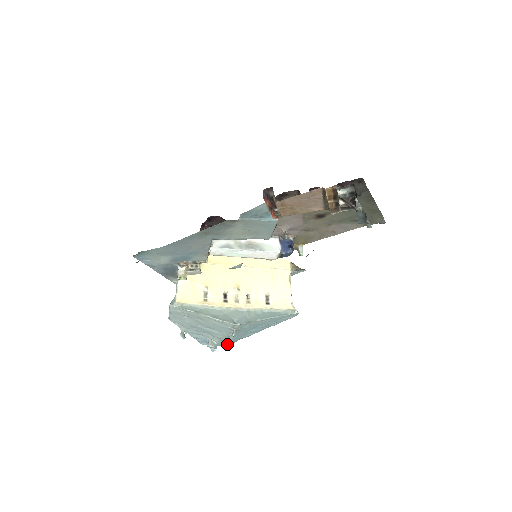
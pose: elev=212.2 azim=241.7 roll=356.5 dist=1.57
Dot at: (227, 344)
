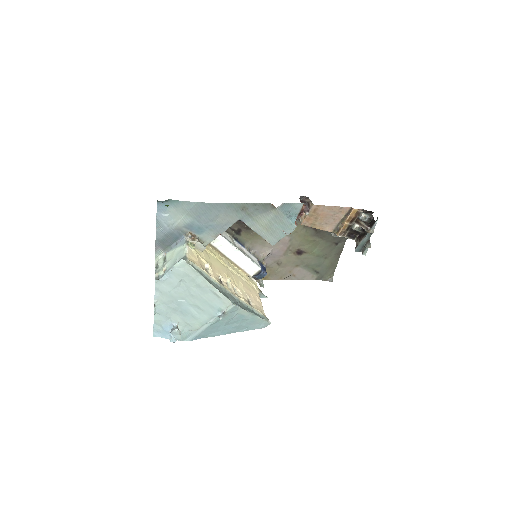
Dot at: (189, 338)
